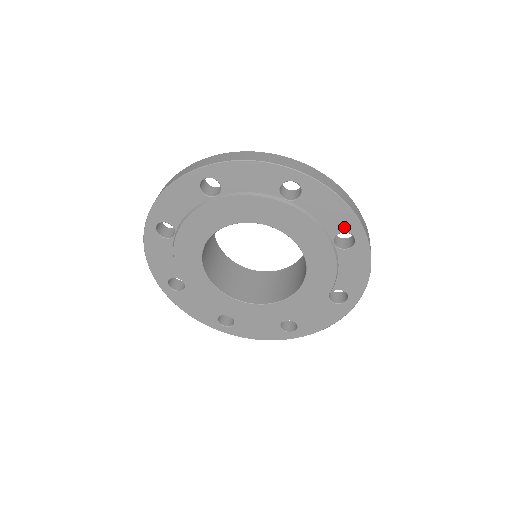
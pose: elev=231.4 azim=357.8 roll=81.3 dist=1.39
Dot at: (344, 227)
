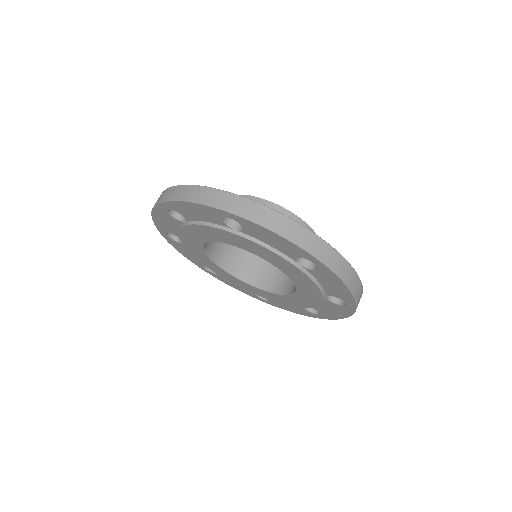
Dot at: (216, 216)
